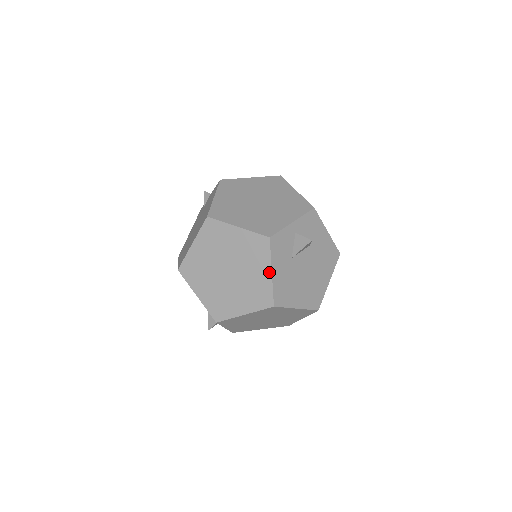
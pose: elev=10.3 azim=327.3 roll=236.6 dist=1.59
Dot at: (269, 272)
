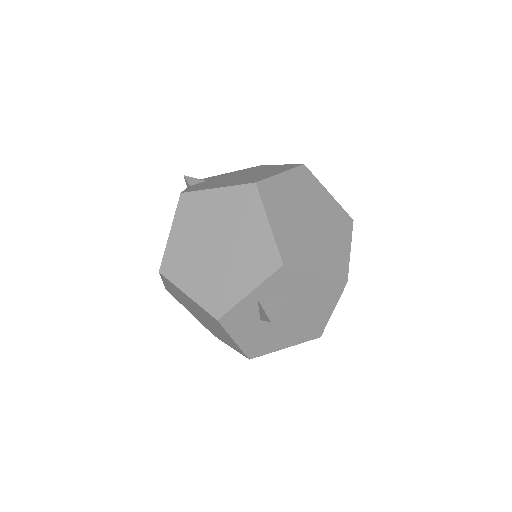
Dot at: (232, 340)
